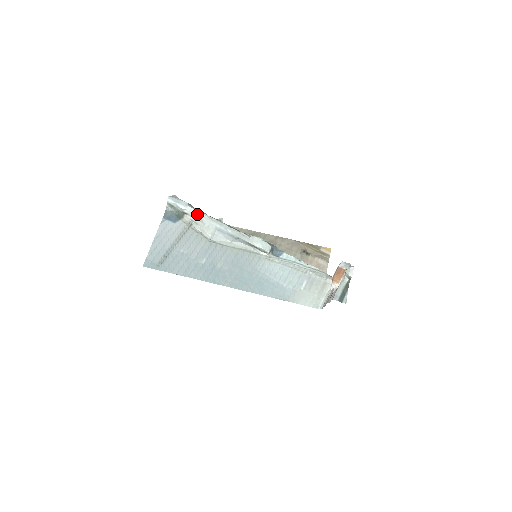
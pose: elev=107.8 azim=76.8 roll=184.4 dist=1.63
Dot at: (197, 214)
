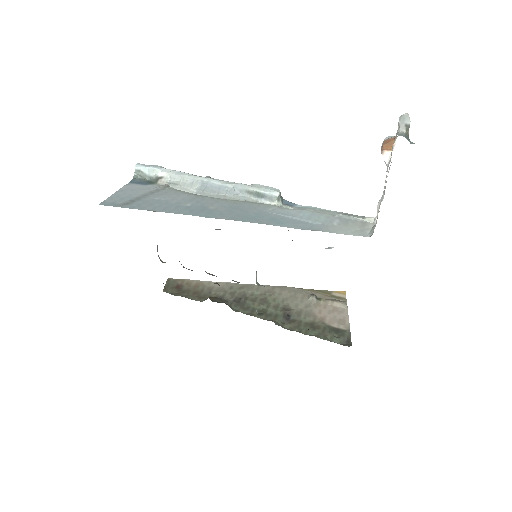
Dot at: (176, 173)
